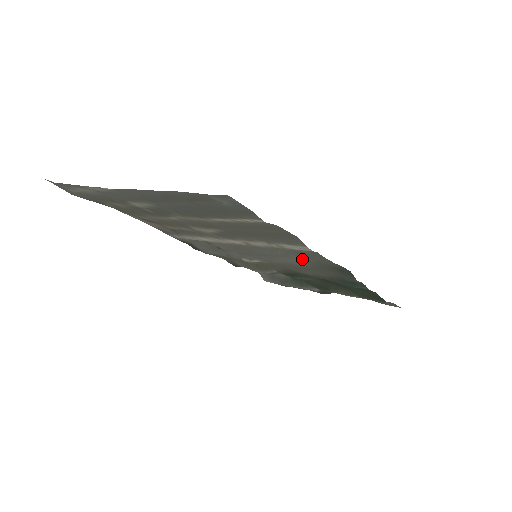
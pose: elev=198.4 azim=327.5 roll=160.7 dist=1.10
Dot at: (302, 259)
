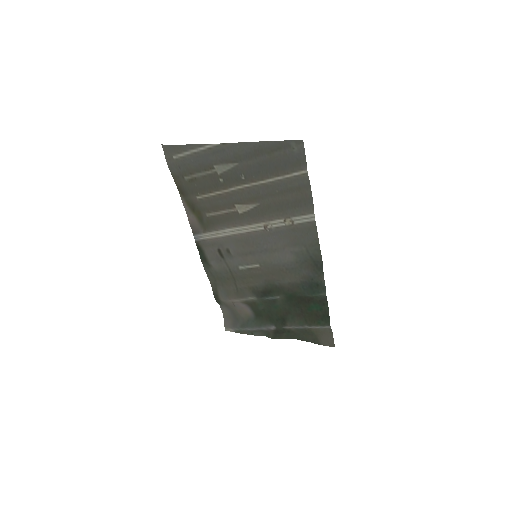
Dot at: (293, 252)
